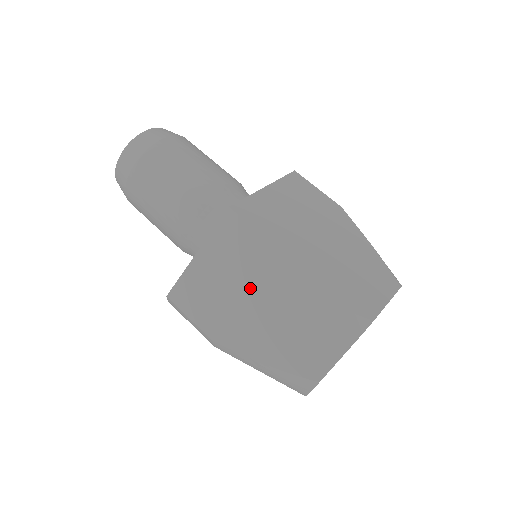
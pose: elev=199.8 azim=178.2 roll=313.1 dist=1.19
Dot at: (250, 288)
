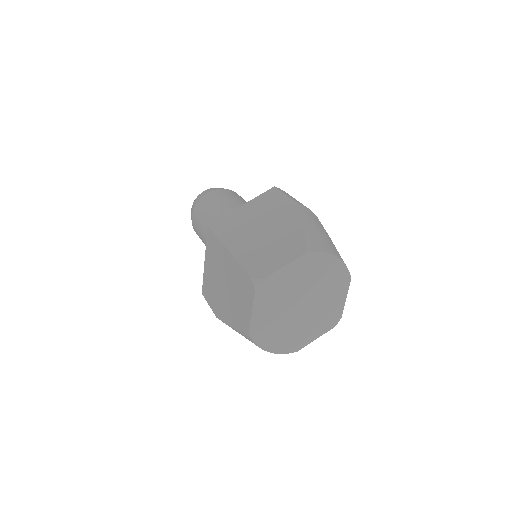
Dot at: (220, 276)
